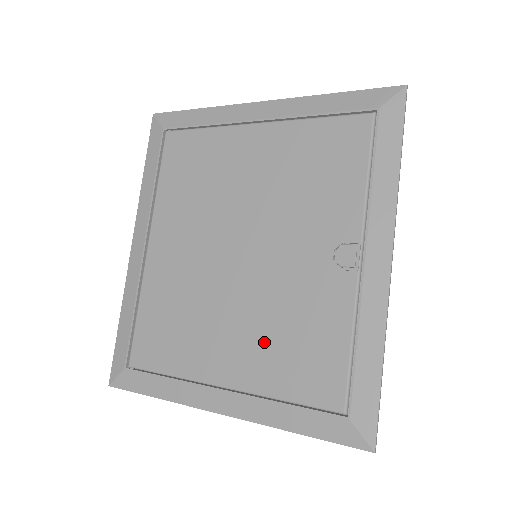
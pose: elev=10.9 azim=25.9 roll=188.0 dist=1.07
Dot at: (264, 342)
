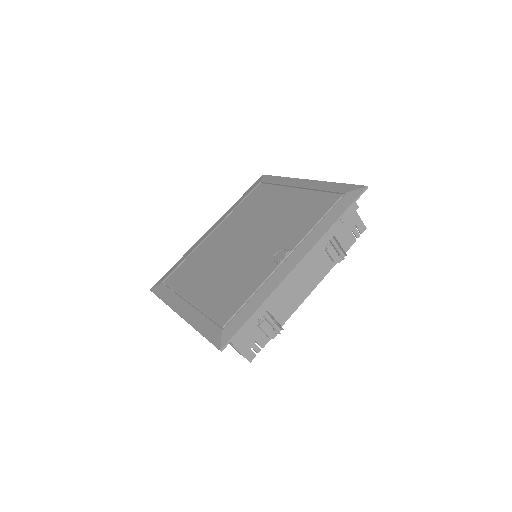
Dot at: (220, 286)
